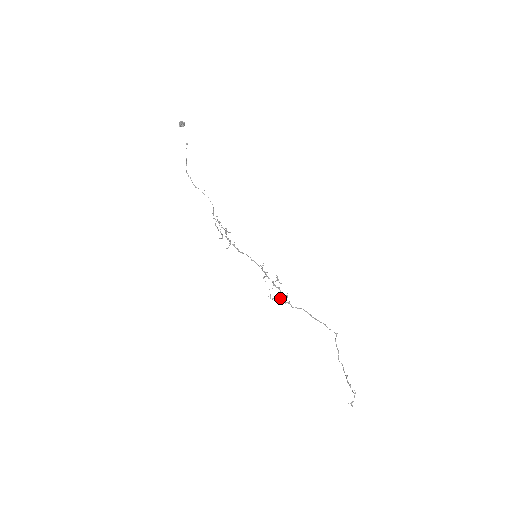
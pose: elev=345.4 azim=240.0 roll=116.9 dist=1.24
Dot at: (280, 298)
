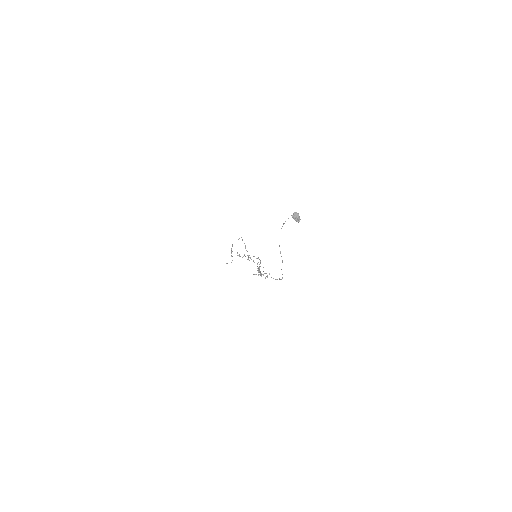
Dot at: occluded
